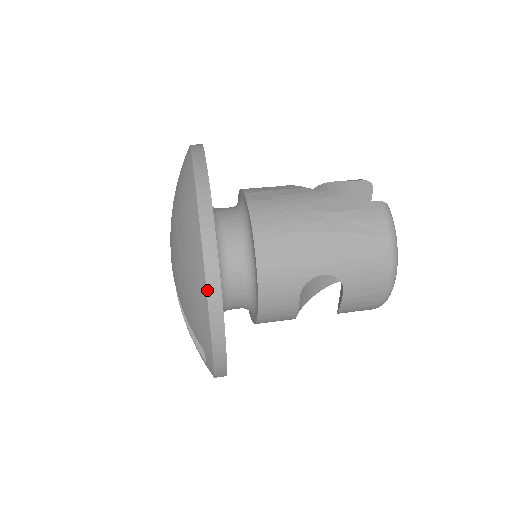
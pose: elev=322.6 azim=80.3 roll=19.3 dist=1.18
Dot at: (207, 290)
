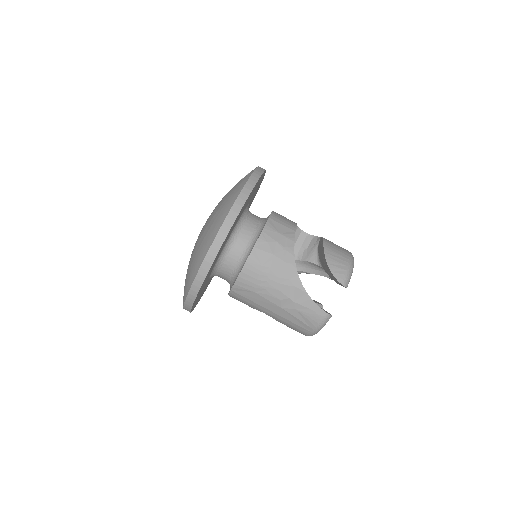
Dot at: (184, 305)
